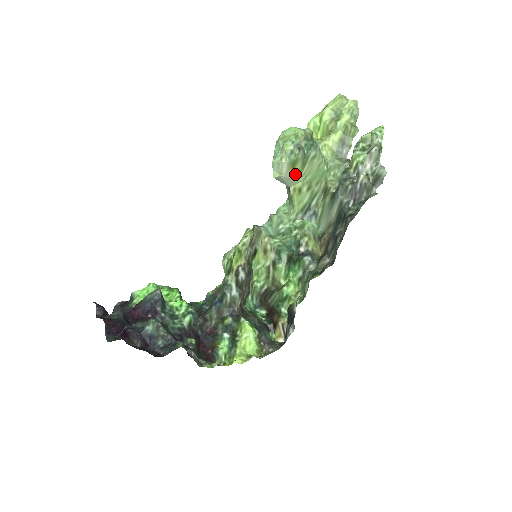
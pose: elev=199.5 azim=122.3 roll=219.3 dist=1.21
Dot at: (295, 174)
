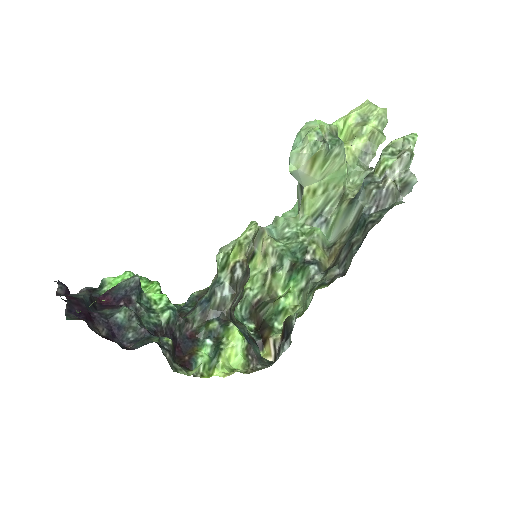
Dot at: (314, 170)
